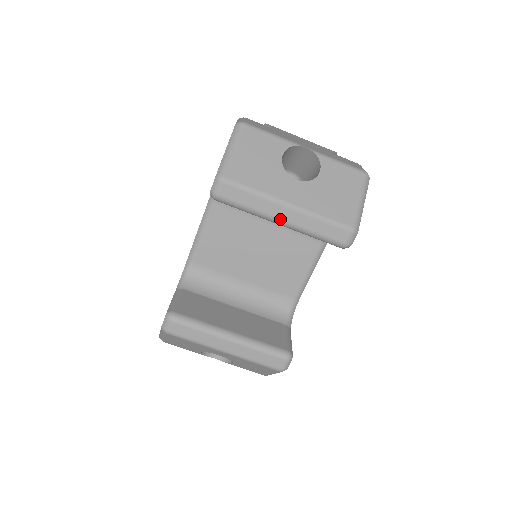
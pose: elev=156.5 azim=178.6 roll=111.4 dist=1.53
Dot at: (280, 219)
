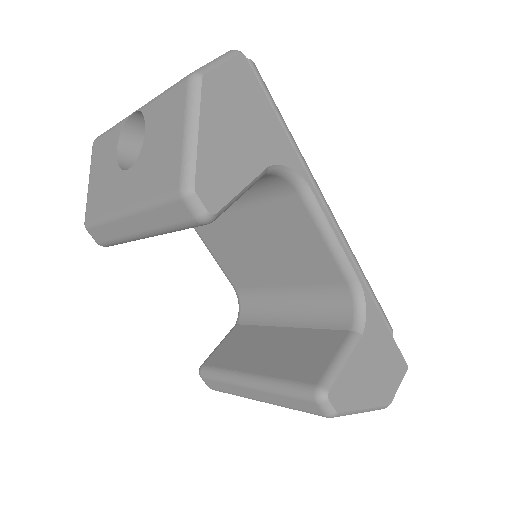
Dot at: (136, 233)
